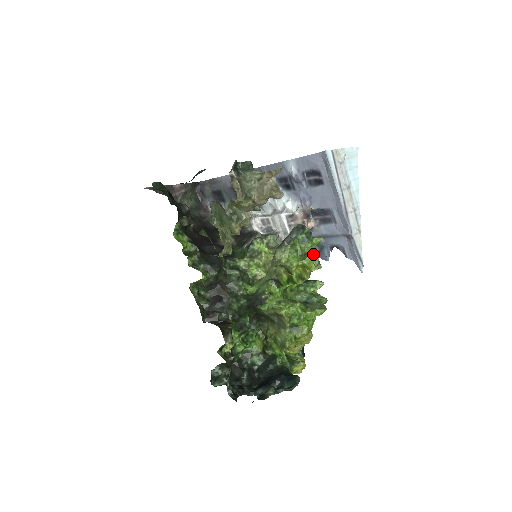
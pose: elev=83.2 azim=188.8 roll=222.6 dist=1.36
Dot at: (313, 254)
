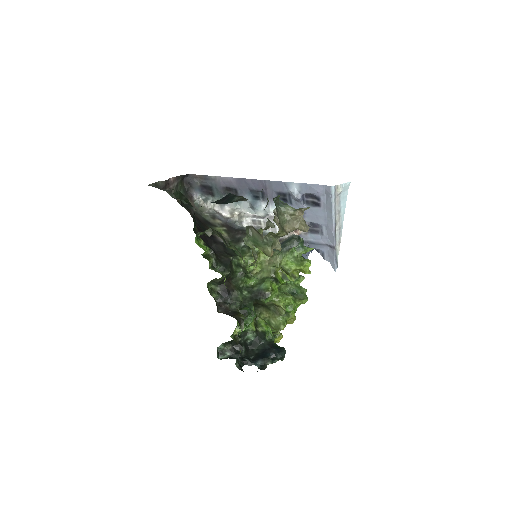
Dot at: (309, 262)
